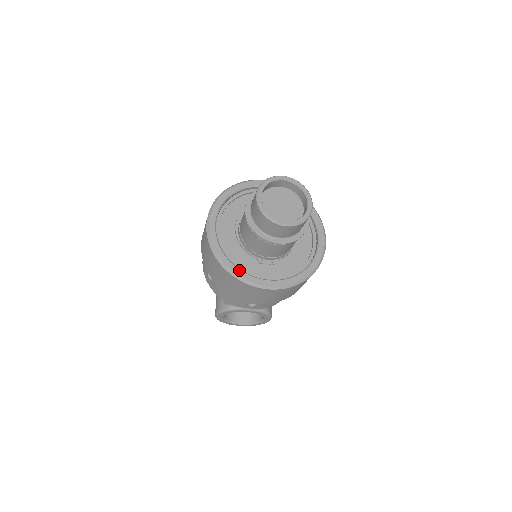
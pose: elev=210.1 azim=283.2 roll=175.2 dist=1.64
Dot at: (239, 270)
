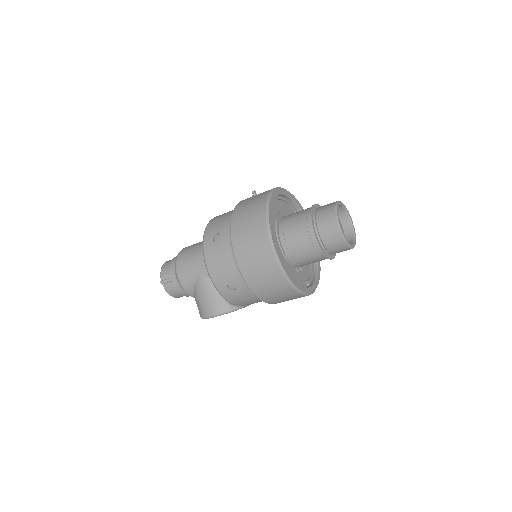
Dot at: (300, 285)
